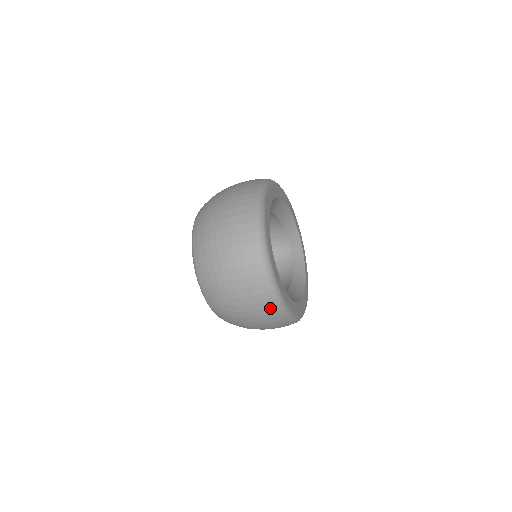
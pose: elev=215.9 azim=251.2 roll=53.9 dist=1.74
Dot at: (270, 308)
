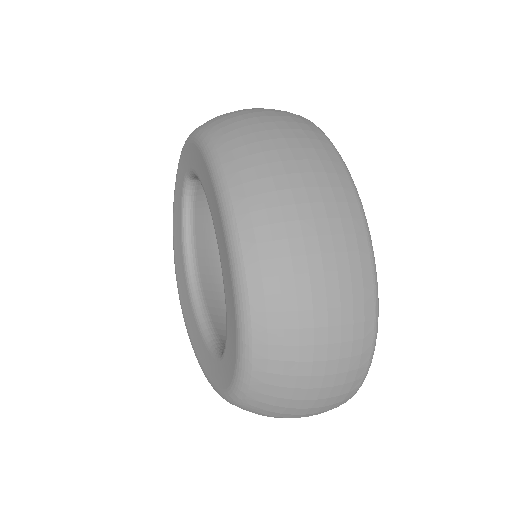
Dot at: occluded
